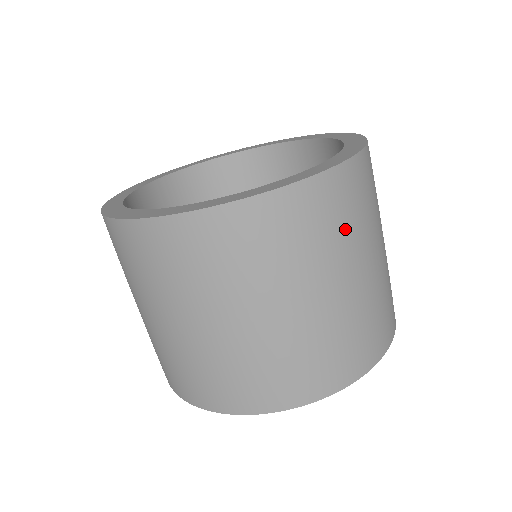
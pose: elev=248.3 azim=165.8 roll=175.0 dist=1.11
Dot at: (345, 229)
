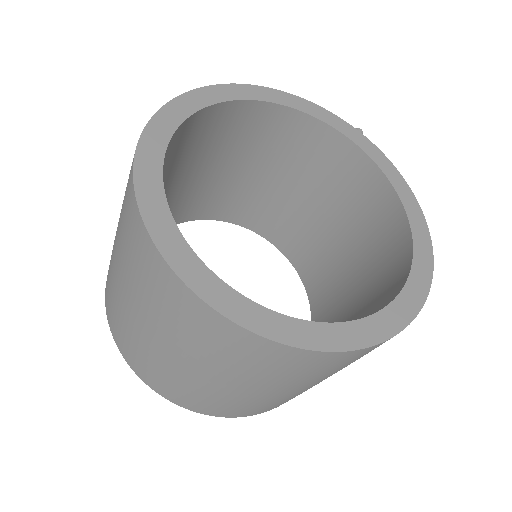
Dot at: (281, 375)
